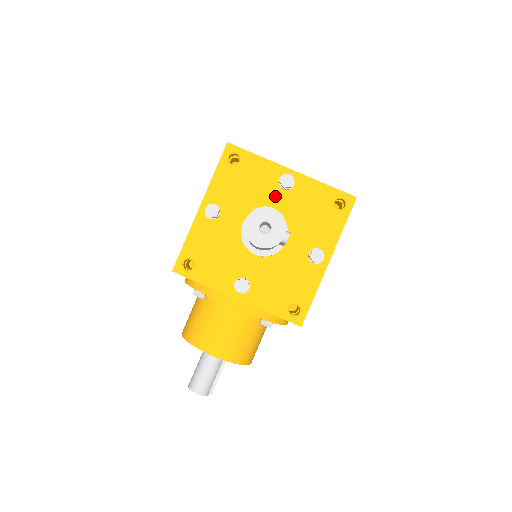
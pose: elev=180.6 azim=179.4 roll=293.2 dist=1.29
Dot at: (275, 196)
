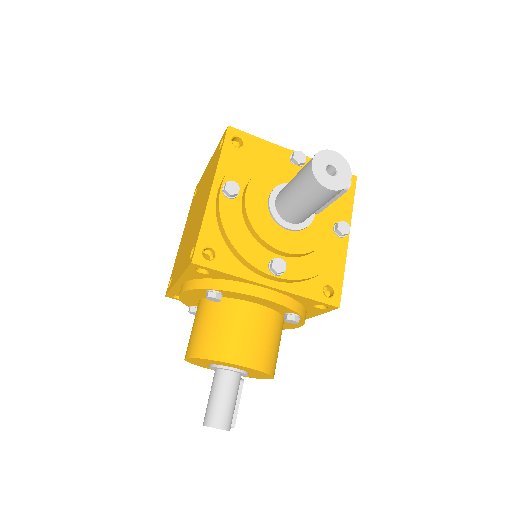
Dot at: (293, 170)
